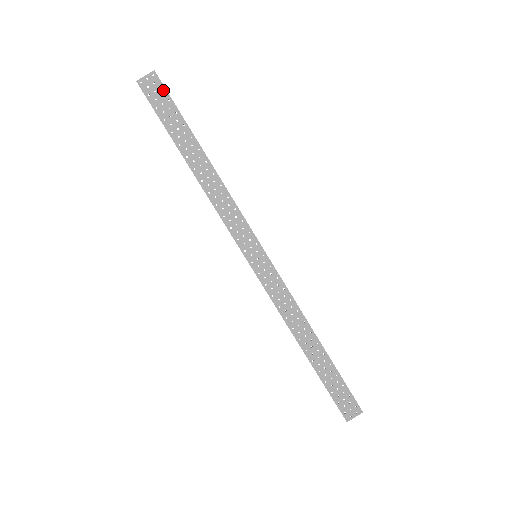
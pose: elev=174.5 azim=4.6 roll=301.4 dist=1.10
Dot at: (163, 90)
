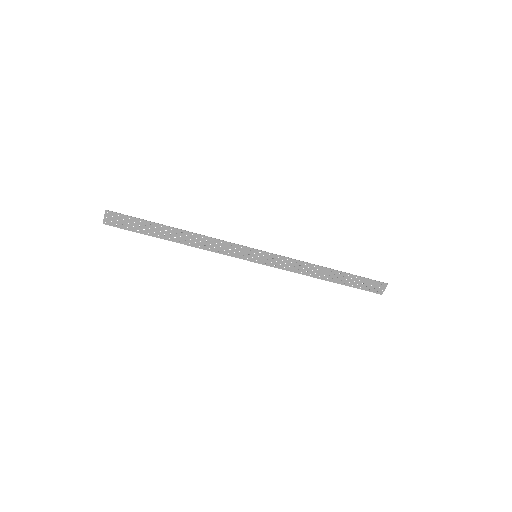
Dot at: (121, 216)
